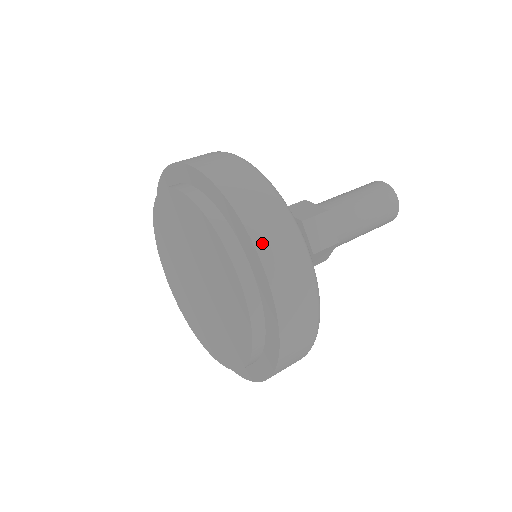
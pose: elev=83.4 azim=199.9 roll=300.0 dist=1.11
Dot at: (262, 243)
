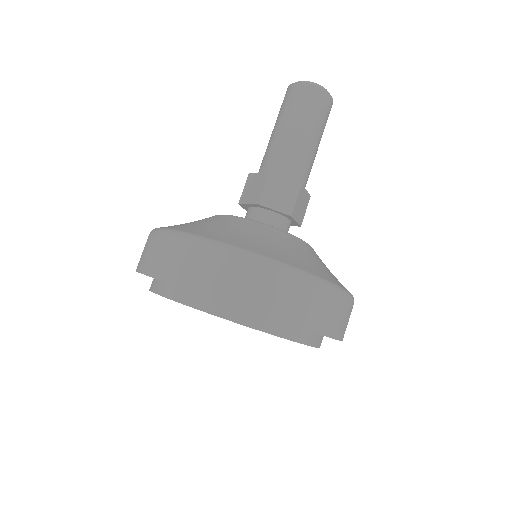
Dot at: (230, 295)
